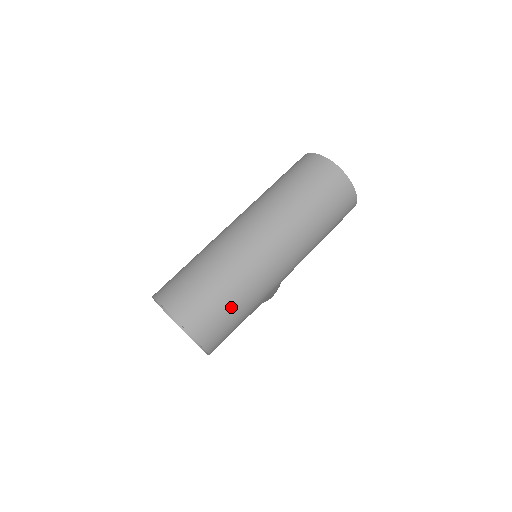
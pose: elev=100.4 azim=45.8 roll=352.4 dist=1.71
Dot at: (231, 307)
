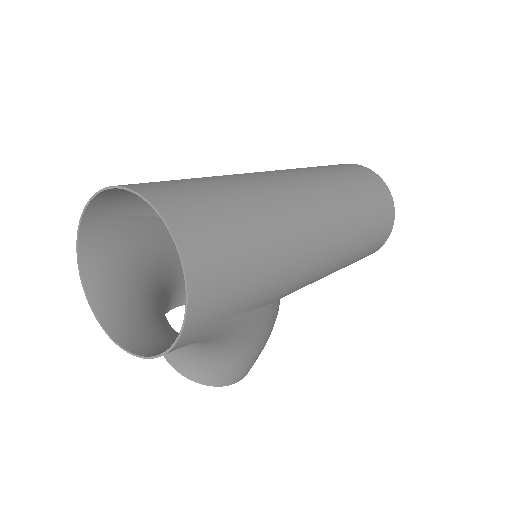
Dot at: (251, 241)
